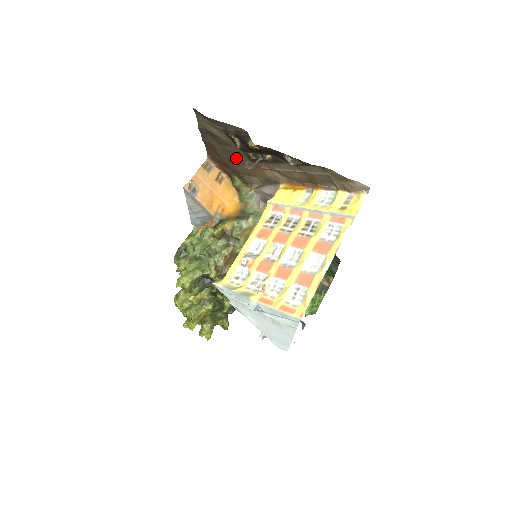
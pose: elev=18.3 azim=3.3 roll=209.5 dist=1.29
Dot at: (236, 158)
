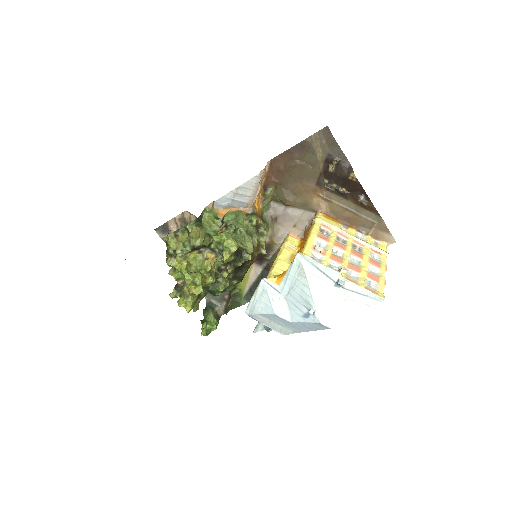
Dot at: (303, 176)
